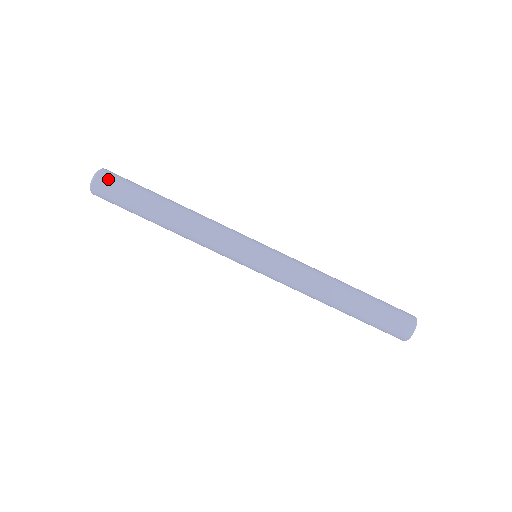
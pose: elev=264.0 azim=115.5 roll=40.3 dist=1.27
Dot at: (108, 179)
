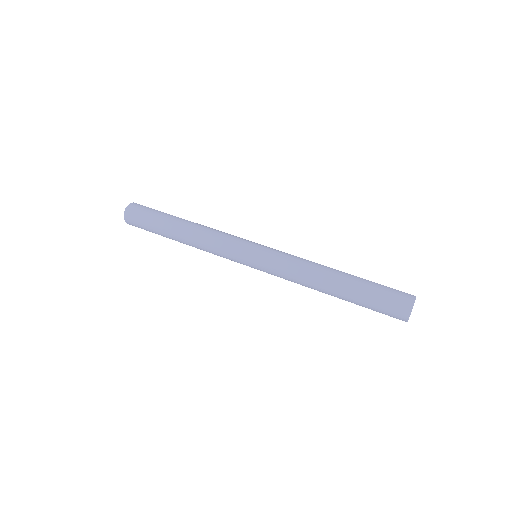
Dot at: occluded
